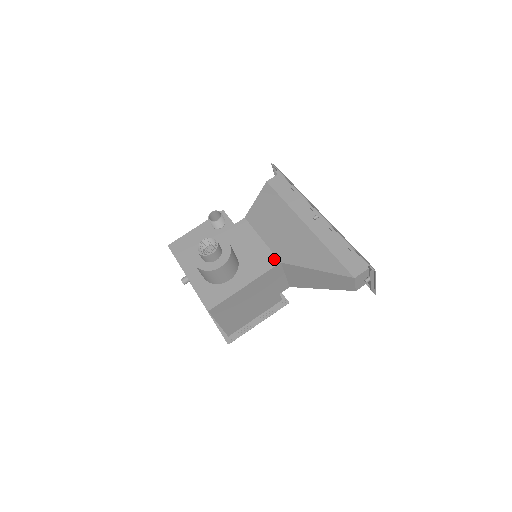
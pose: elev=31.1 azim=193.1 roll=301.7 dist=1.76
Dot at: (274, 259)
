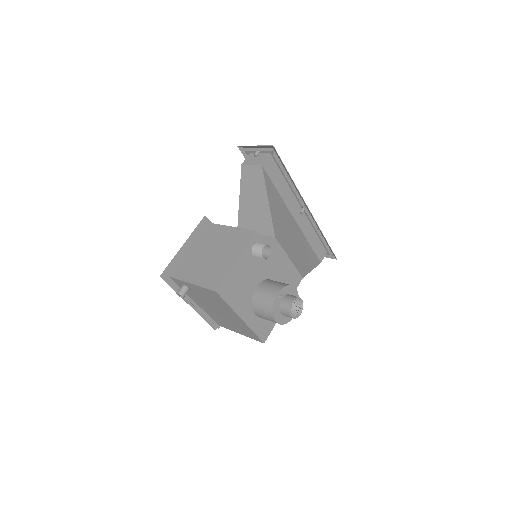
Dot at: (299, 277)
